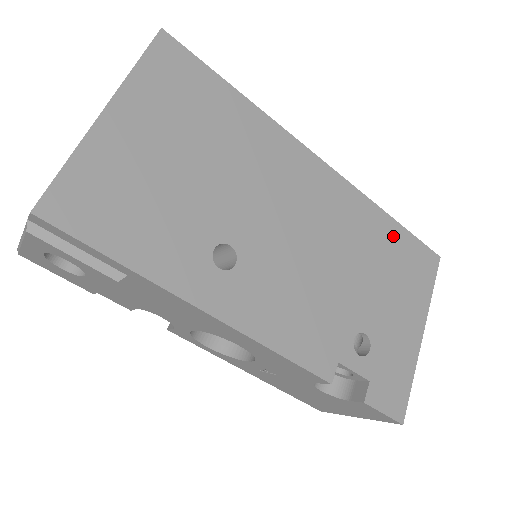
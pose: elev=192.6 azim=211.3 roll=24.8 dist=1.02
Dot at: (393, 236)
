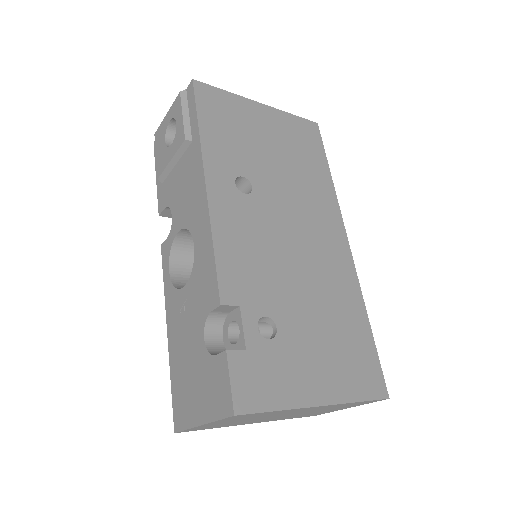
Dot at: (360, 330)
